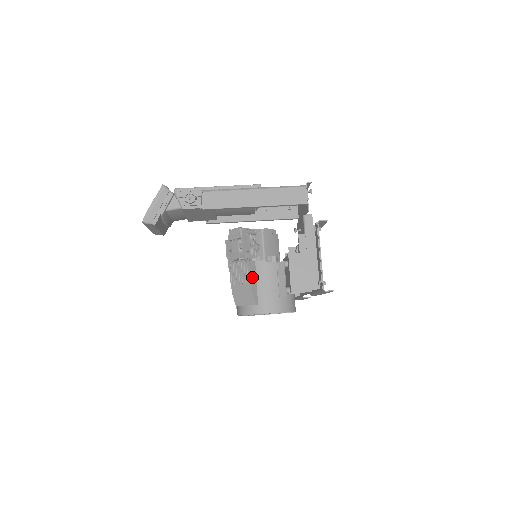
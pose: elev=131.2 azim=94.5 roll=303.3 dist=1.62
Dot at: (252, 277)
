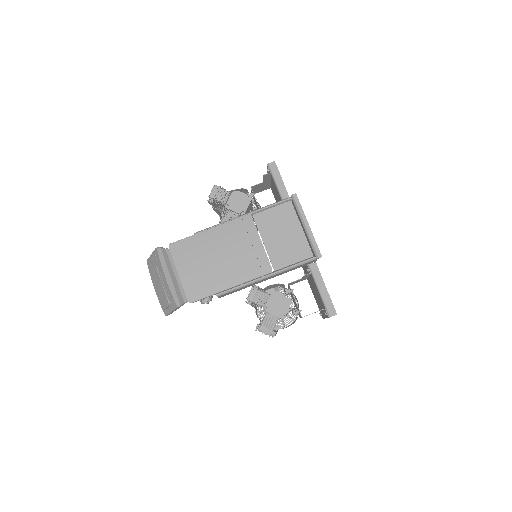
Dot at: occluded
